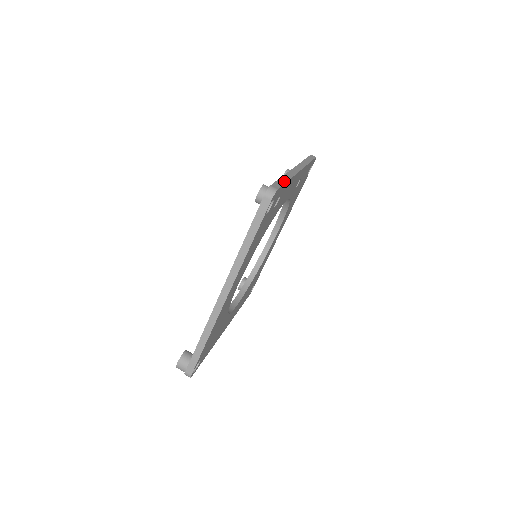
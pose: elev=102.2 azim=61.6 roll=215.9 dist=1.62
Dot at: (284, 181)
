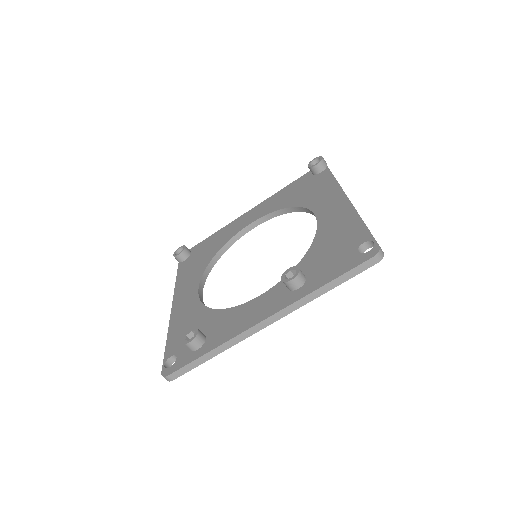
Dot at: (200, 363)
